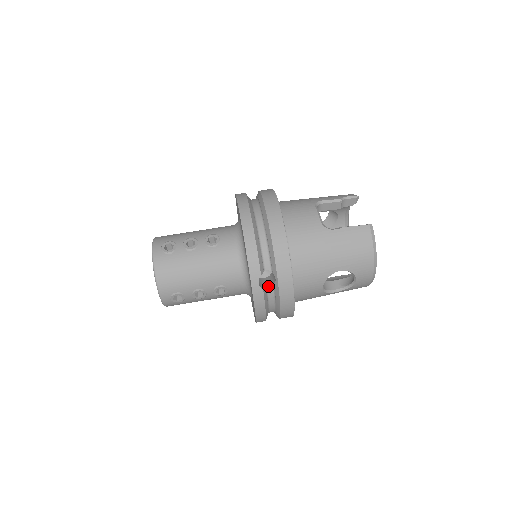
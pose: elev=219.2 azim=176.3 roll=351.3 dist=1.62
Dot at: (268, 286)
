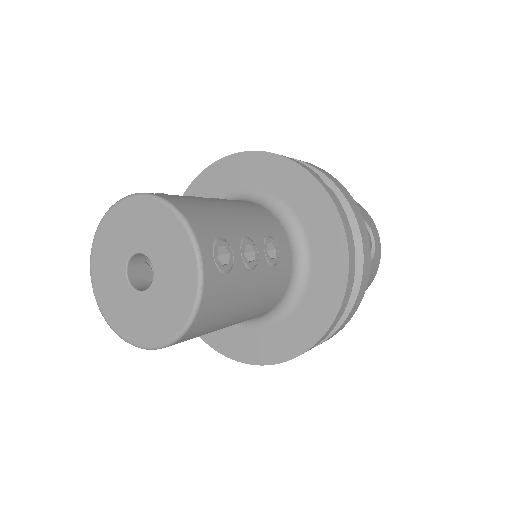
Dot at: occluded
